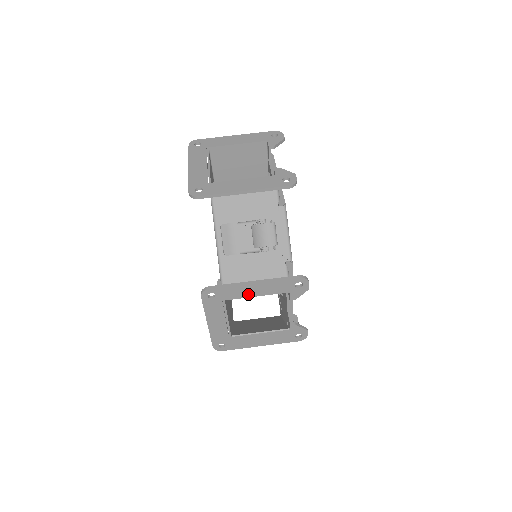
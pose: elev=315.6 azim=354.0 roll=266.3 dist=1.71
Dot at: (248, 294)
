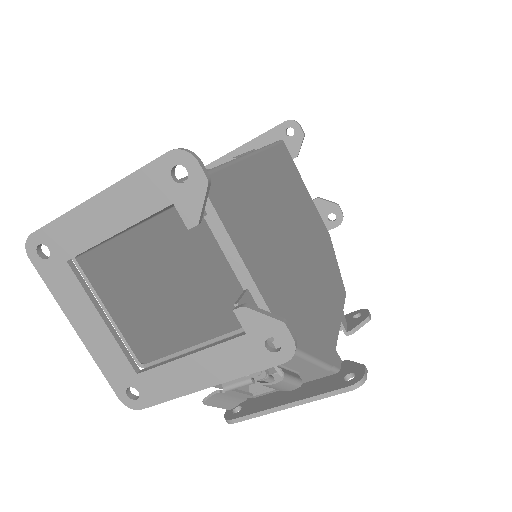
Dot at: occluded
